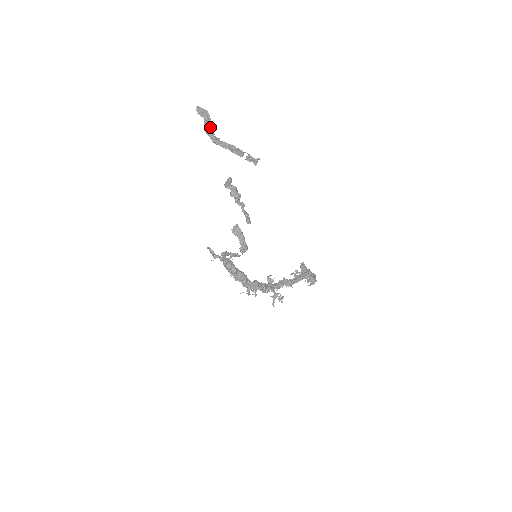
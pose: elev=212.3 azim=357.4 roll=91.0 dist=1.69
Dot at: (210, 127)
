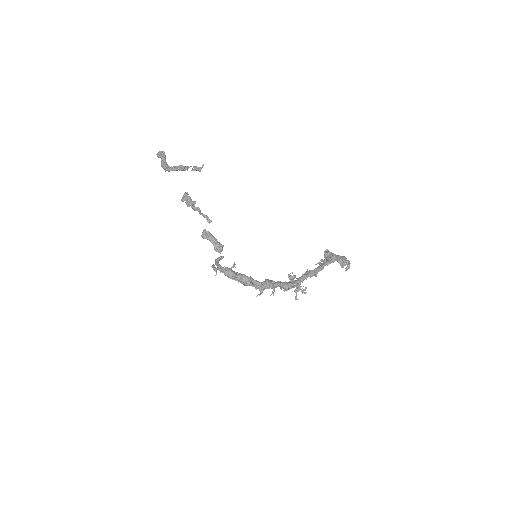
Dot at: (165, 162)
